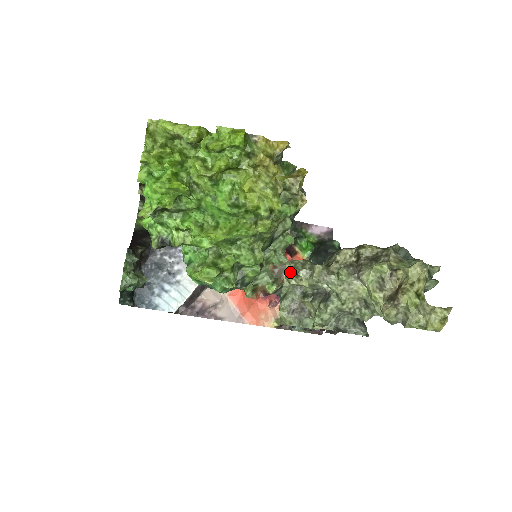
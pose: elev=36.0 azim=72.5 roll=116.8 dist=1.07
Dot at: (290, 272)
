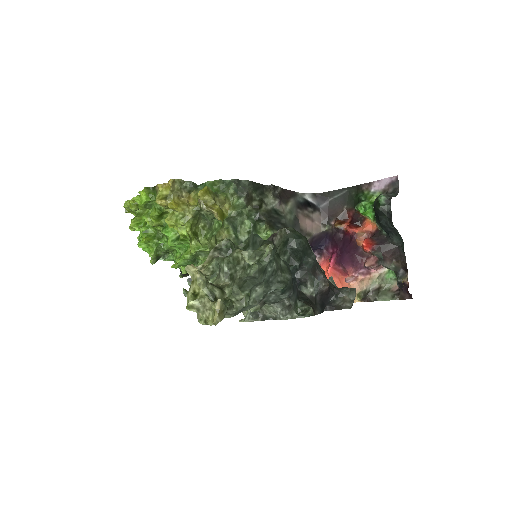
Dot at: occluded
